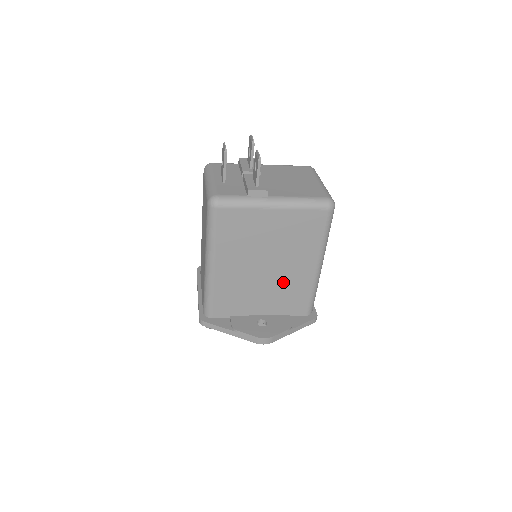
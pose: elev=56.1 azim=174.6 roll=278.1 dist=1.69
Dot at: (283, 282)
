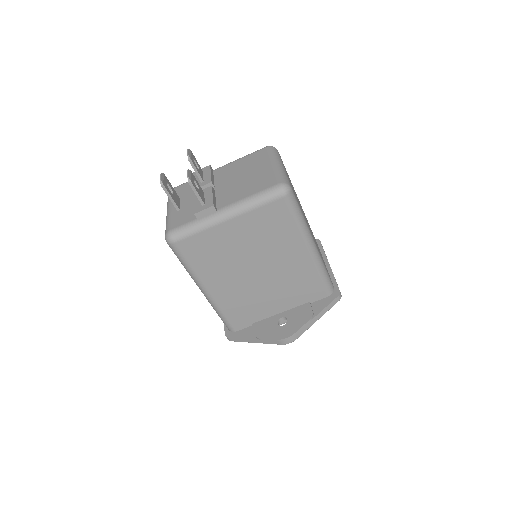
Dot at: (283, 277)
